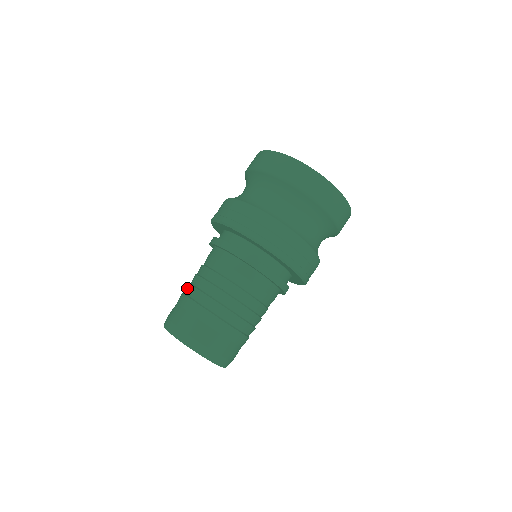
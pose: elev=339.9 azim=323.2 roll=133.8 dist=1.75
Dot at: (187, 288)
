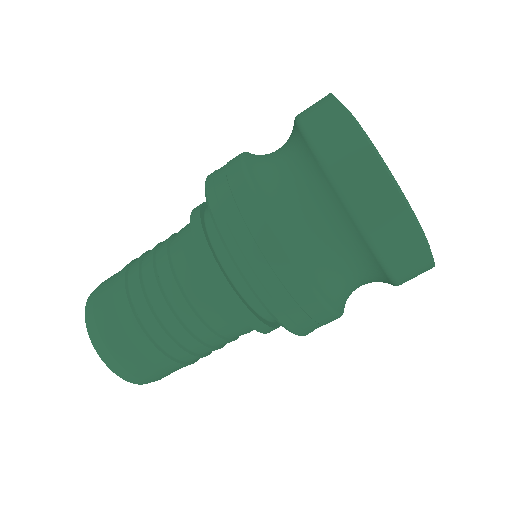
Dot at: (137, 259)
